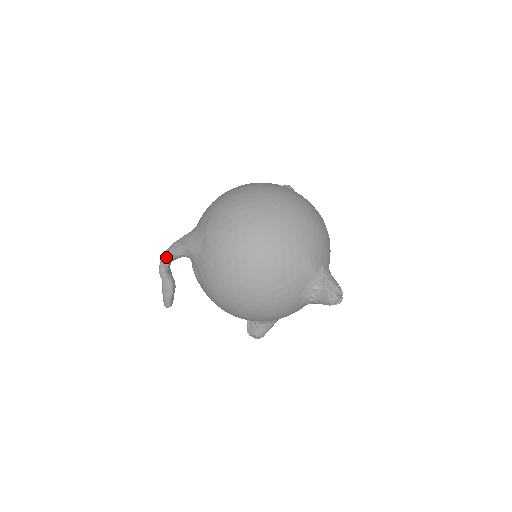
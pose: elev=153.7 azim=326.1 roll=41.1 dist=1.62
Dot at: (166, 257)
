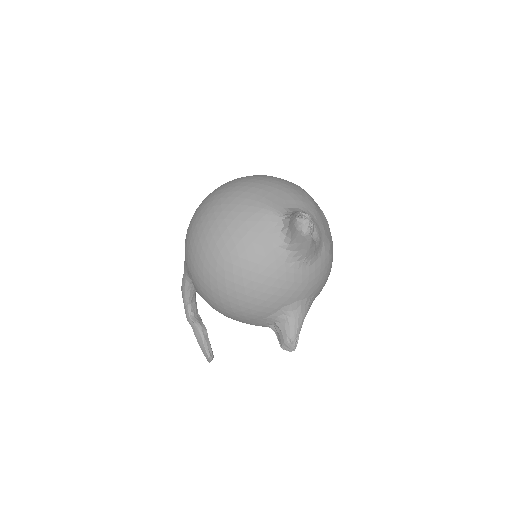
Dot at: (183, 297)
